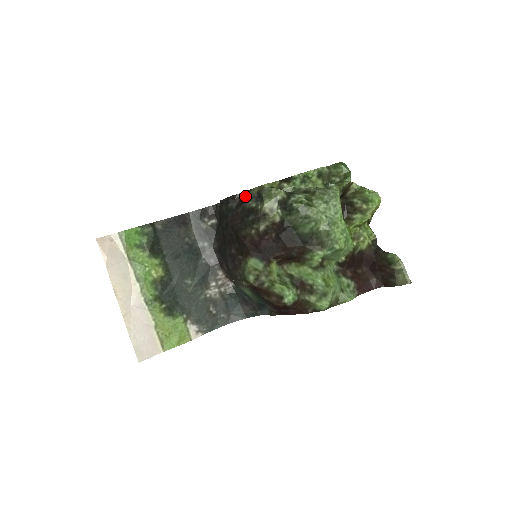
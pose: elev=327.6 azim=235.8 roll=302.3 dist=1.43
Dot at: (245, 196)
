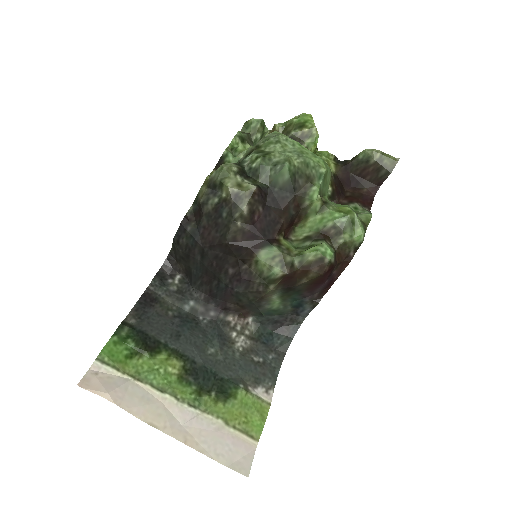
Dot at: (197, 206)
